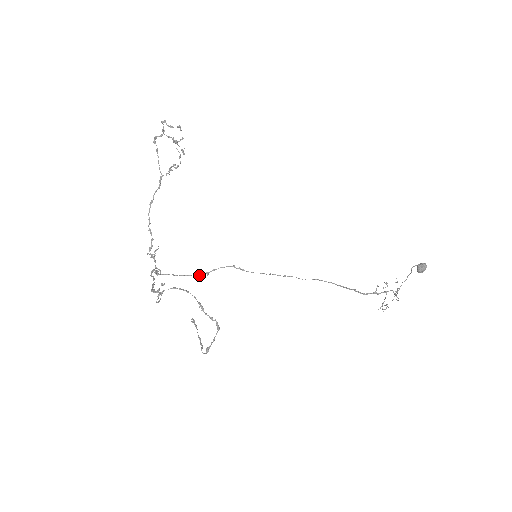
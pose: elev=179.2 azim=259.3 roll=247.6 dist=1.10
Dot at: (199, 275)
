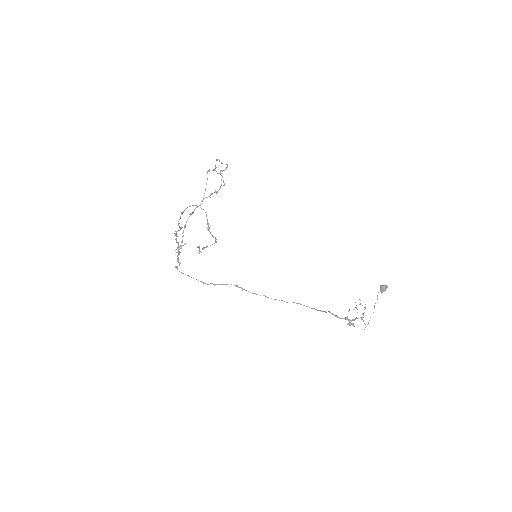
Dot at: occluded
